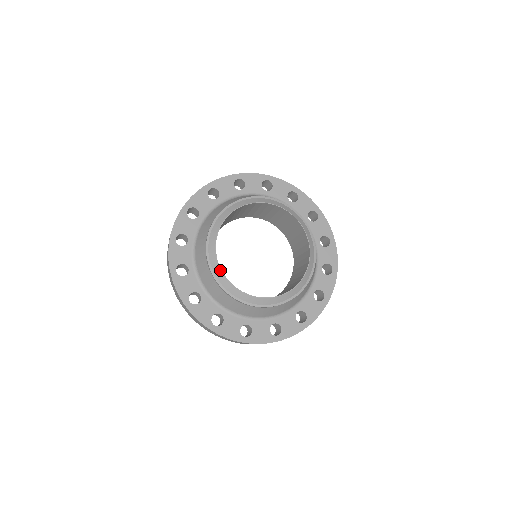
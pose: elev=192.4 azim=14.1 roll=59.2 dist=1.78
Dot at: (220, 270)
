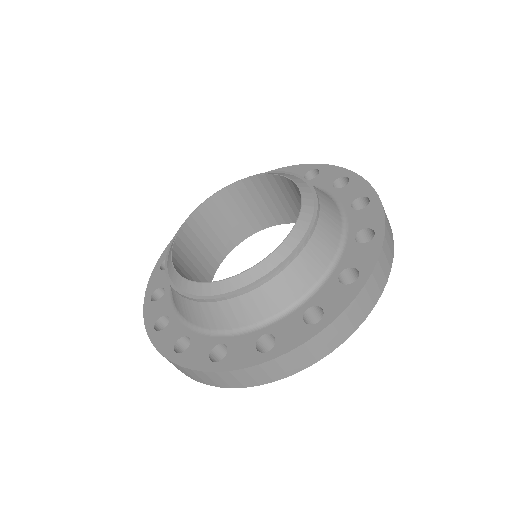
Dot at: (172, 247)
